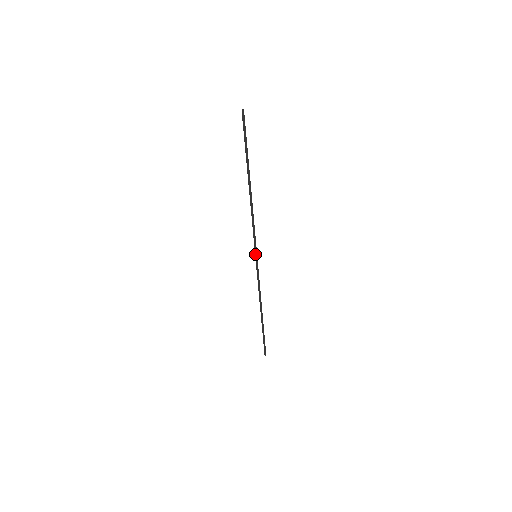
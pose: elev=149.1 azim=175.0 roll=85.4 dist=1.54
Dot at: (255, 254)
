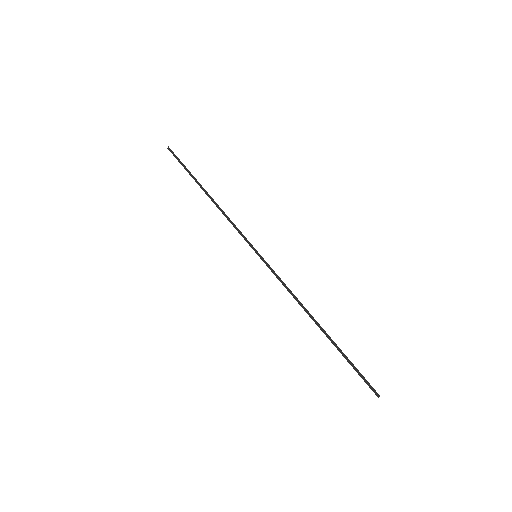
Dot at: (261, 259)
